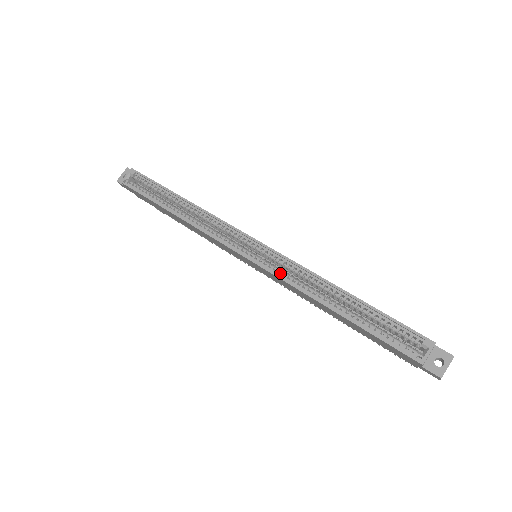
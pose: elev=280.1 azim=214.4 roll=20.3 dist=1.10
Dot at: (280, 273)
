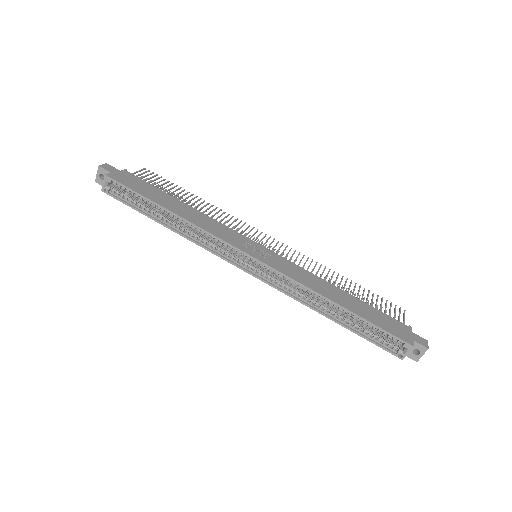
Dot at: (281, 280)
